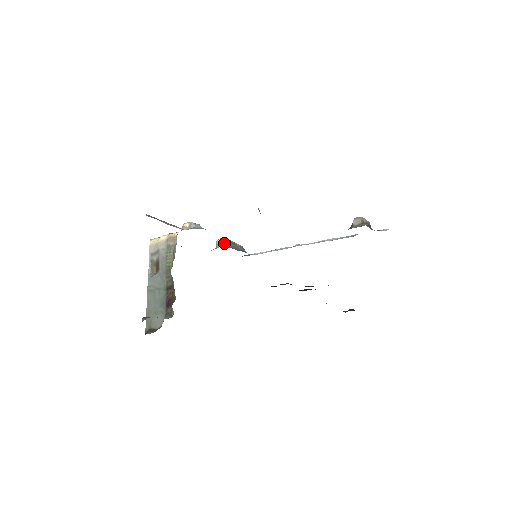
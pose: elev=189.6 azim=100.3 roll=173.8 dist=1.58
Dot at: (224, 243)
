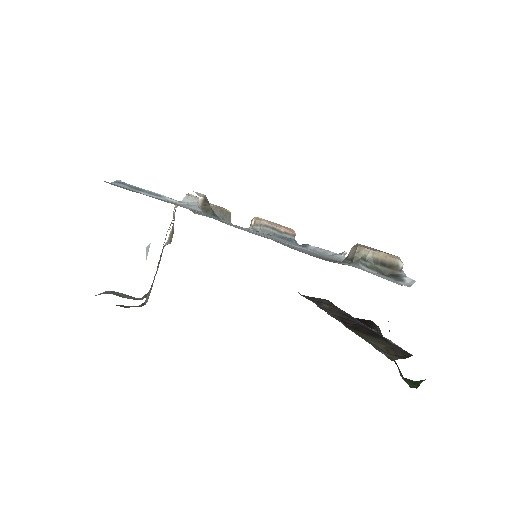
Dot at: (254, 225)
